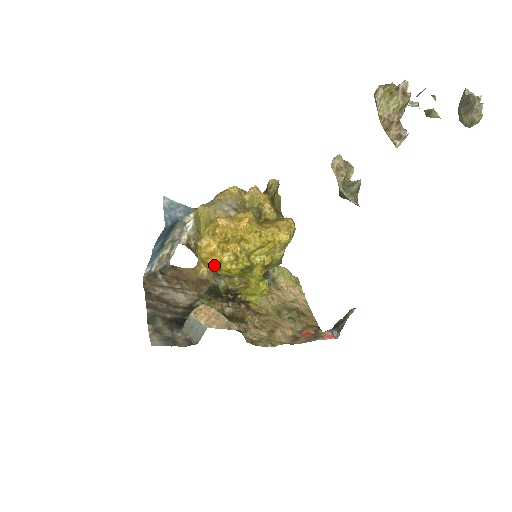
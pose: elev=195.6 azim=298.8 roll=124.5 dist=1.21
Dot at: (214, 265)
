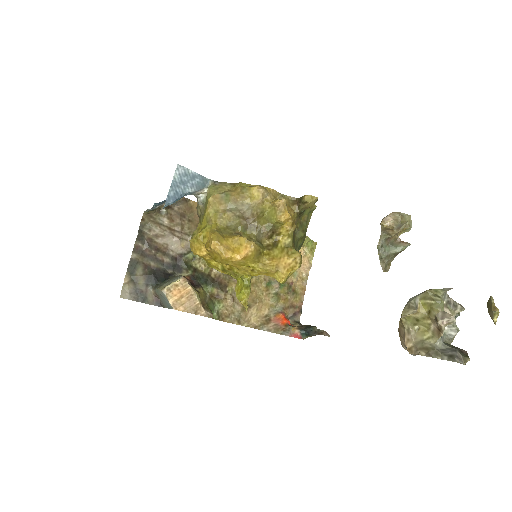
Dot at: (203, 258)
